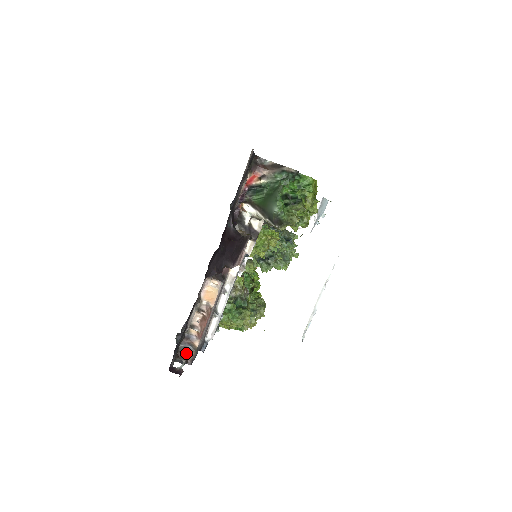
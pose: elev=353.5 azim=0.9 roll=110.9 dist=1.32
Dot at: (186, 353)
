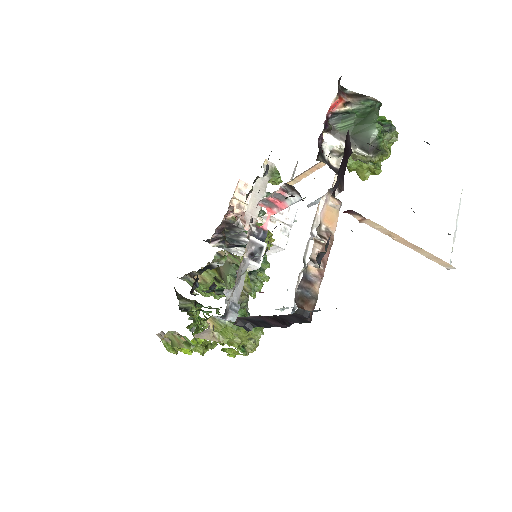
Dot at: (304, 303)
